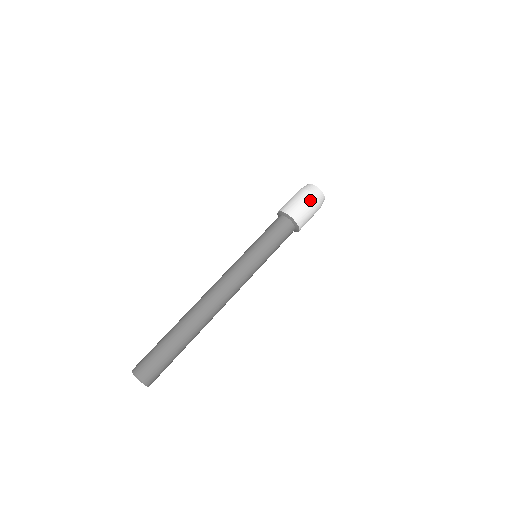
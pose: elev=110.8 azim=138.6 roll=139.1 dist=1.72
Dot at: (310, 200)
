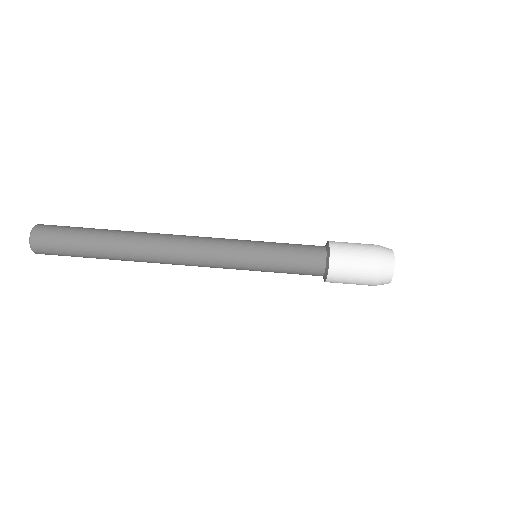
Dot at: (369, 248)
